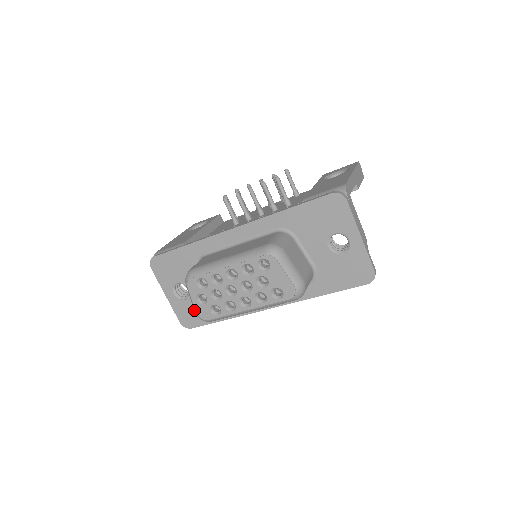
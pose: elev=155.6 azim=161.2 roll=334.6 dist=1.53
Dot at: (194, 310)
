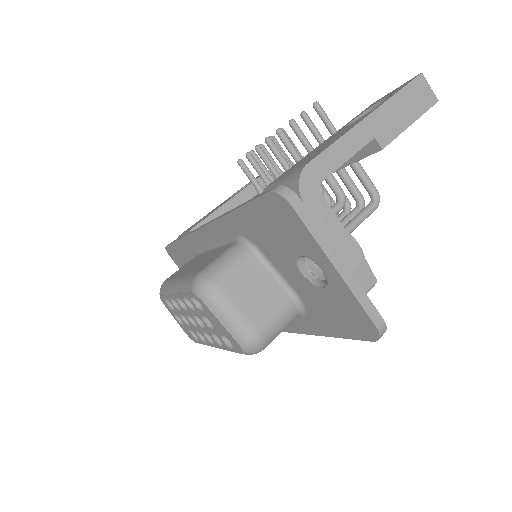
Dot at: occluded
